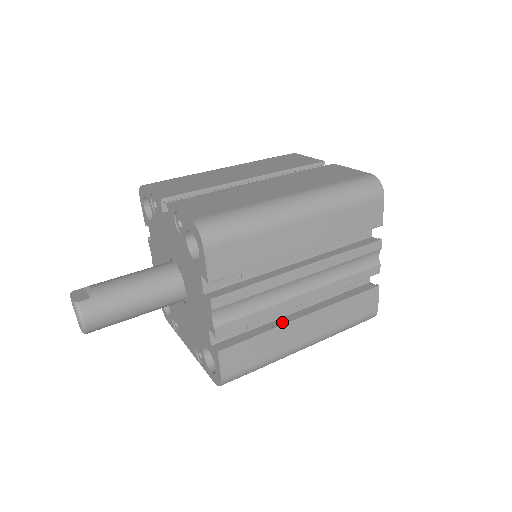
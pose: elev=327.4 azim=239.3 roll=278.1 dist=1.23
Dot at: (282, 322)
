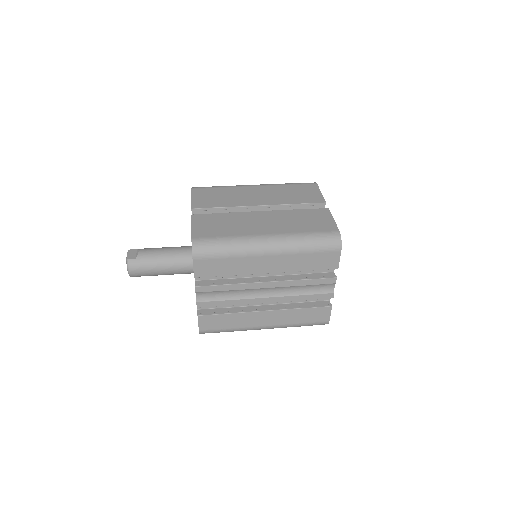
Dot at: (248, 310)
